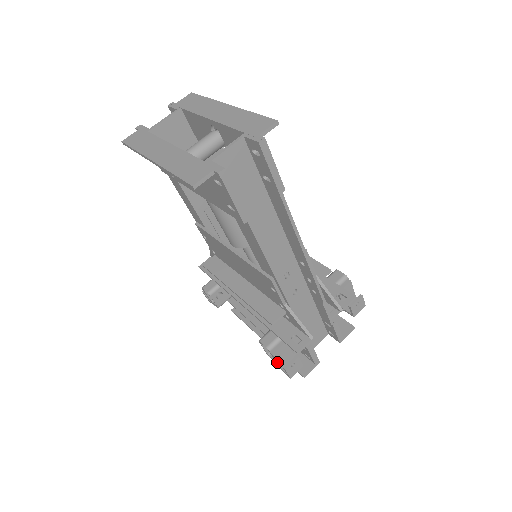
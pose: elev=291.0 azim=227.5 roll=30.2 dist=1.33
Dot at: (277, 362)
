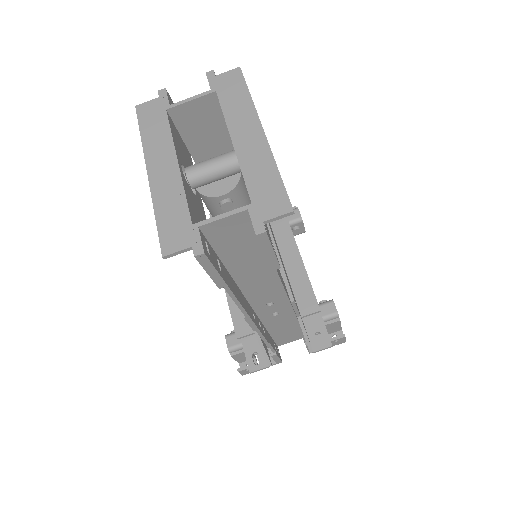
Dot at: (235, 359)
